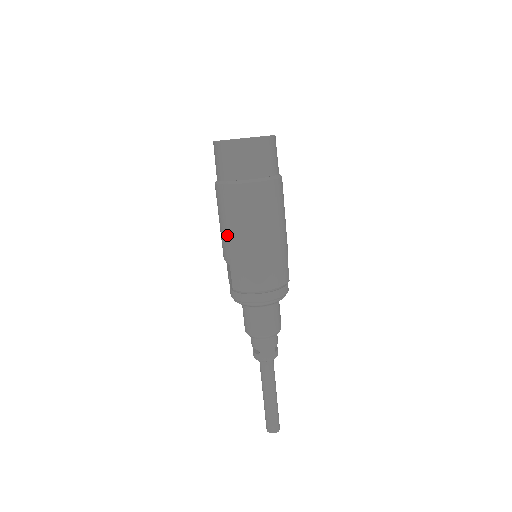
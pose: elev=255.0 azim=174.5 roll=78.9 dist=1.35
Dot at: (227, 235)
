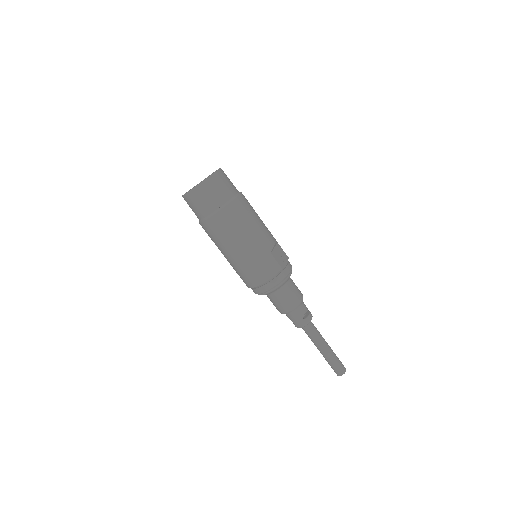
Dot at: occluded
